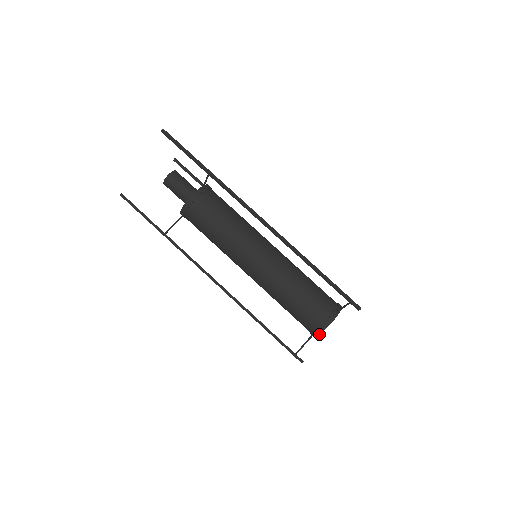
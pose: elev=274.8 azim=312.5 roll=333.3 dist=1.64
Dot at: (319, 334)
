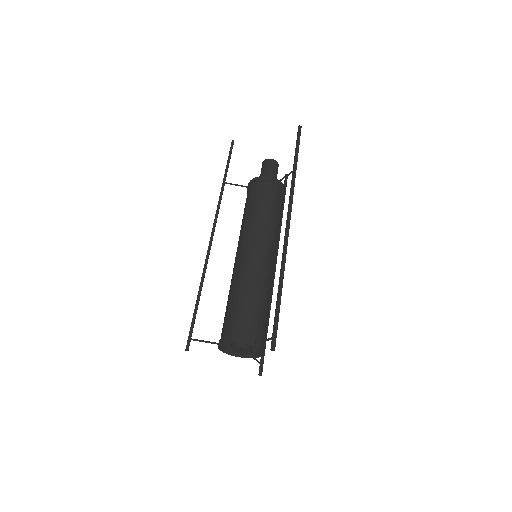
Dot at: (224, 342)
